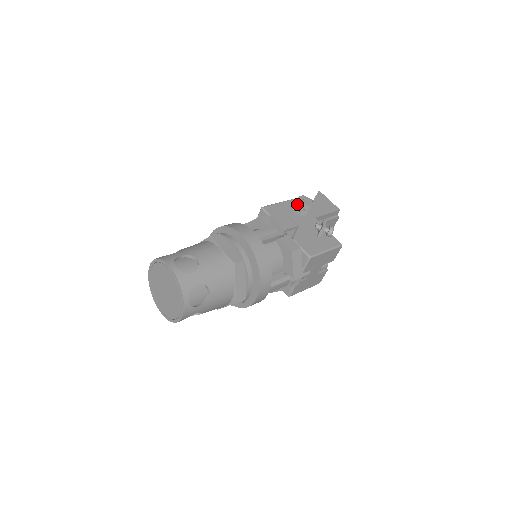
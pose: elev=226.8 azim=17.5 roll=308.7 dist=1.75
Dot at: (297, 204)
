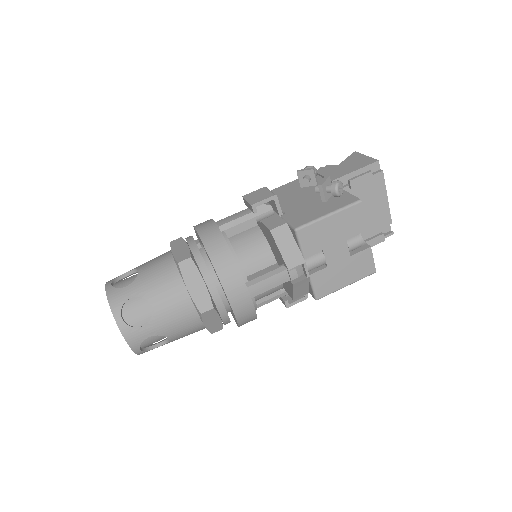
Dot at: (297, 174)
